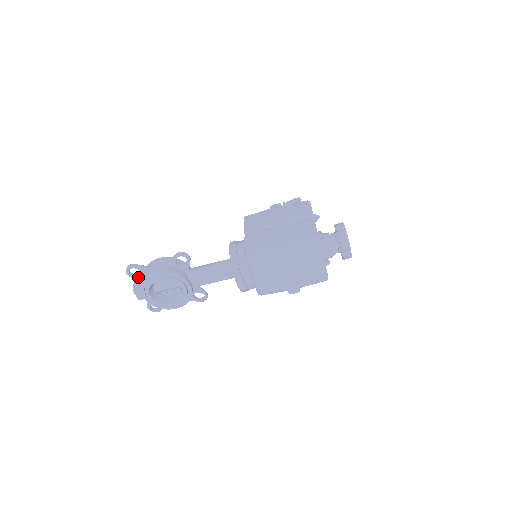
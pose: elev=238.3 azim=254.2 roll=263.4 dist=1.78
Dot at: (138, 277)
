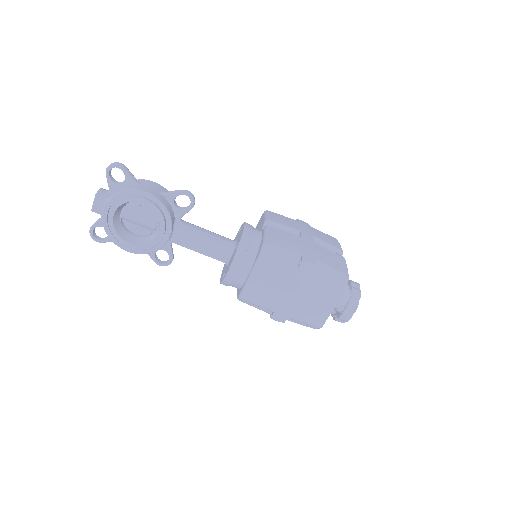
Dot at: (116, 184)
